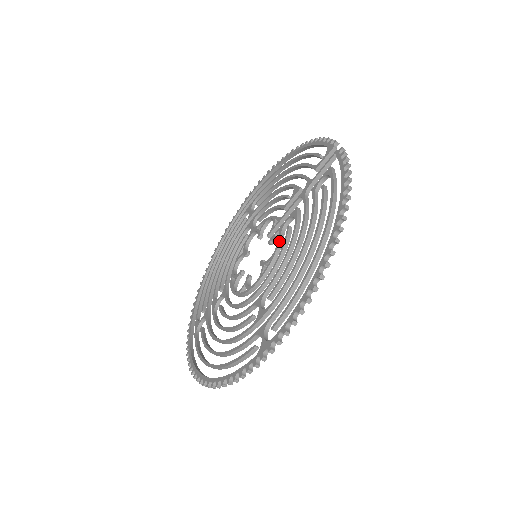
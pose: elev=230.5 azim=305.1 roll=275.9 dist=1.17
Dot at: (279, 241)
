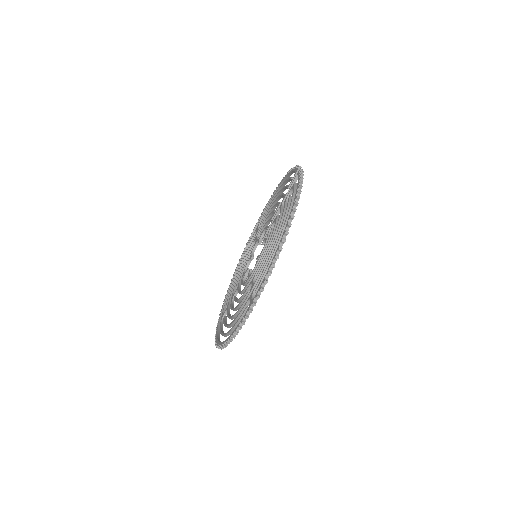
Dot at: (266, 240)
